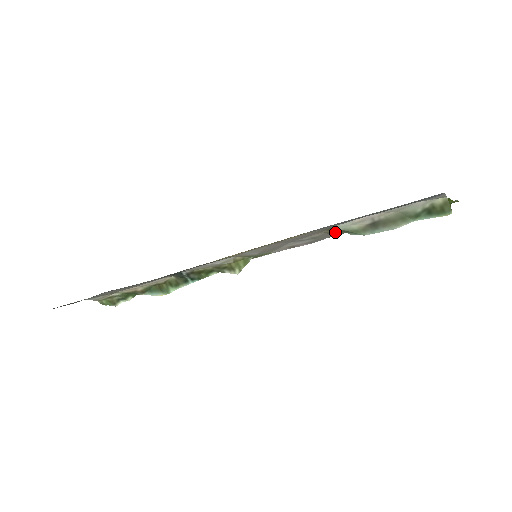
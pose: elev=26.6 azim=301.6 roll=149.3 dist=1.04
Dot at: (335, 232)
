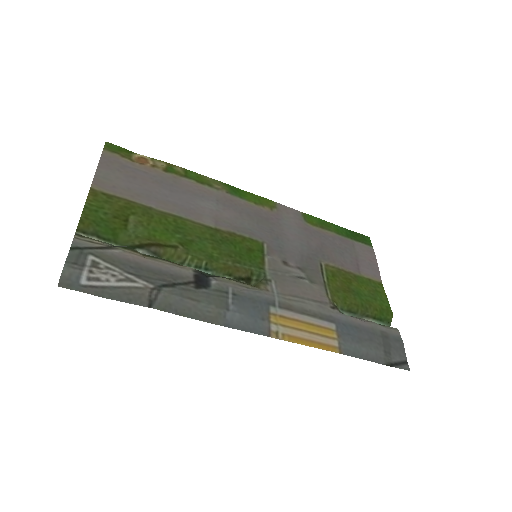
Dot at: (326, 287)
